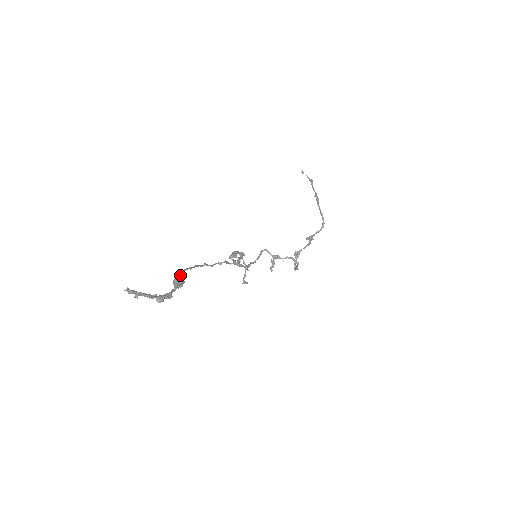
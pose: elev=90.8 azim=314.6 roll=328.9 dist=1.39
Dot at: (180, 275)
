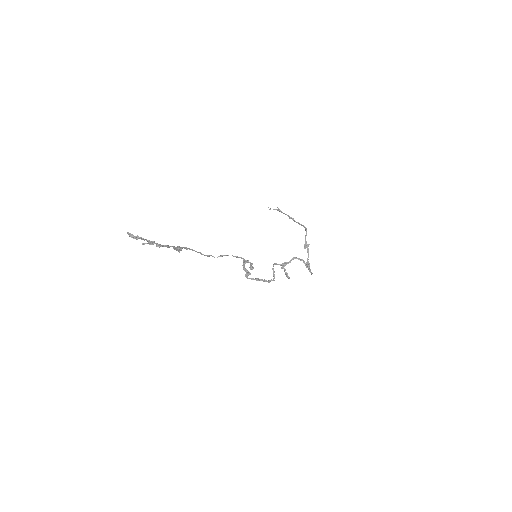
Dot at: occluded
